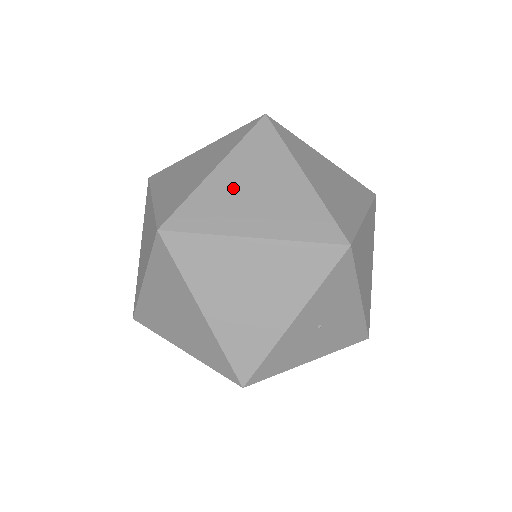
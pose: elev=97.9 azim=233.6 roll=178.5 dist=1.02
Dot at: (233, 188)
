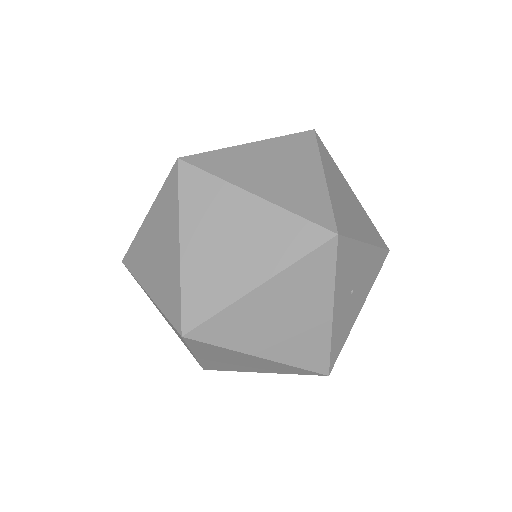
Dot at: (208, 254)
